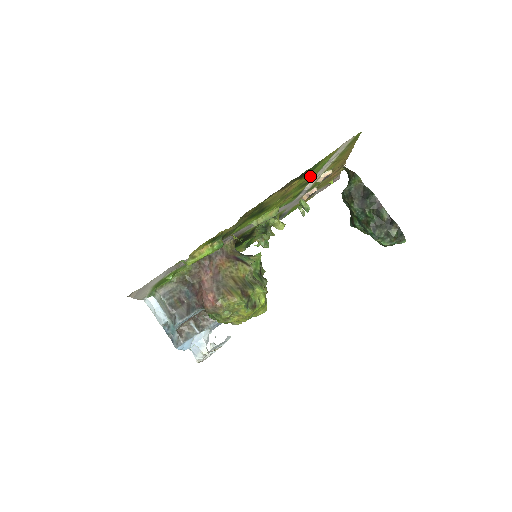
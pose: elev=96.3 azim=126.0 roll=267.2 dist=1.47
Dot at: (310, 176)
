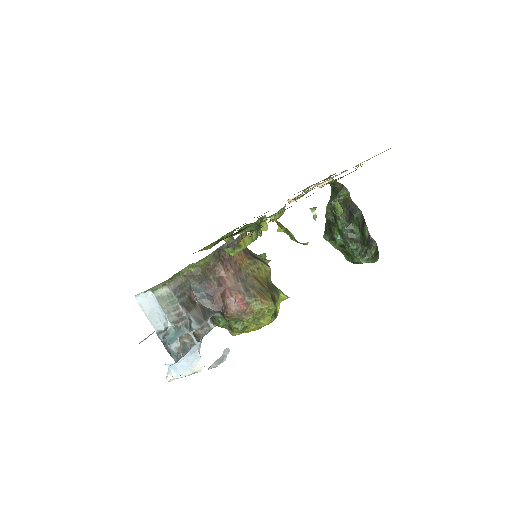
Dot at: occluded
